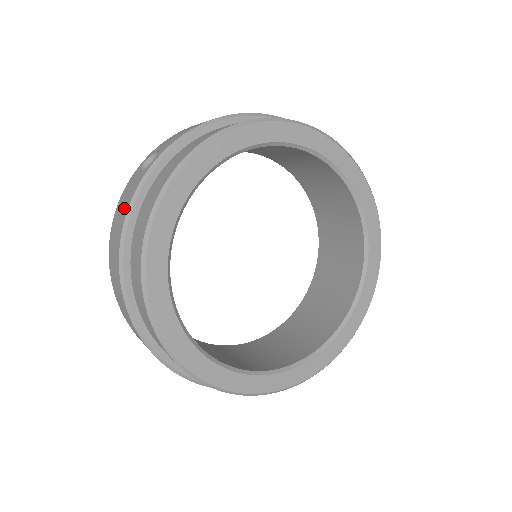
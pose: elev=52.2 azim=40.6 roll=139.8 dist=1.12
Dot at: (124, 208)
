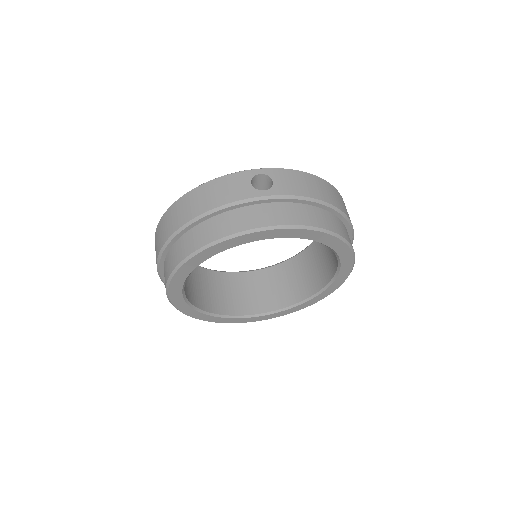
Dot at: (222, 197)
